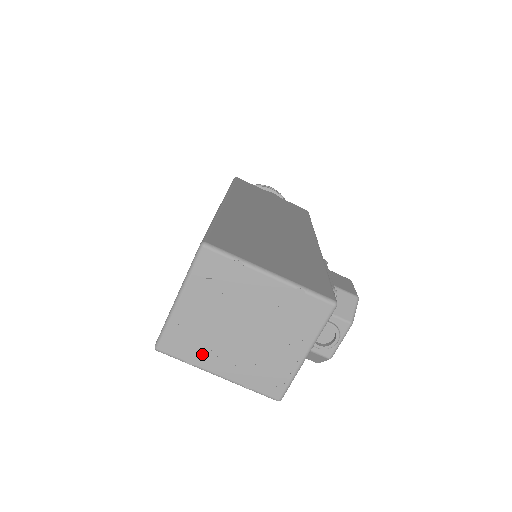
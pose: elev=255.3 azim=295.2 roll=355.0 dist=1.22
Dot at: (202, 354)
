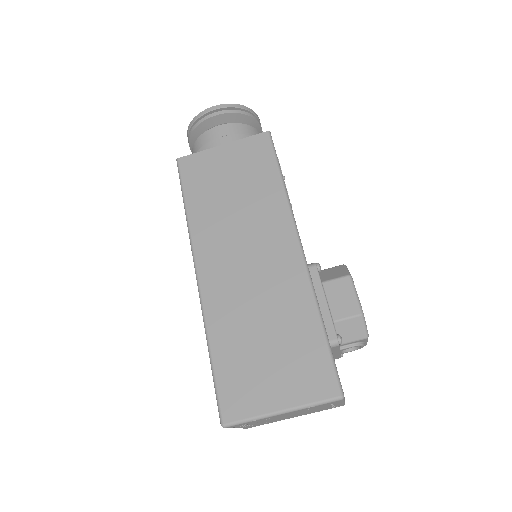
Dot at: (275, 421)
